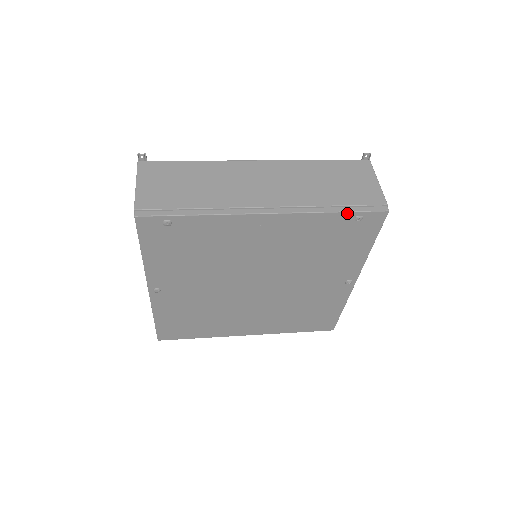
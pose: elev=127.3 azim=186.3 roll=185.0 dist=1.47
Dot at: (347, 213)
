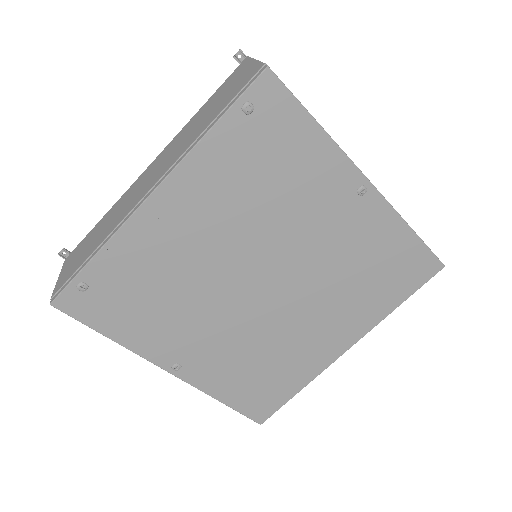
Dot at: (226, 115)
